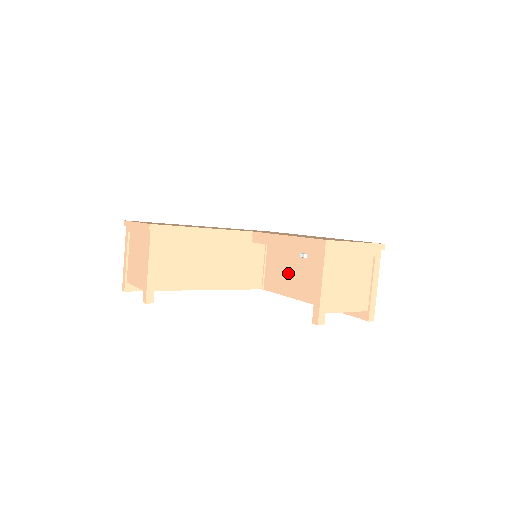
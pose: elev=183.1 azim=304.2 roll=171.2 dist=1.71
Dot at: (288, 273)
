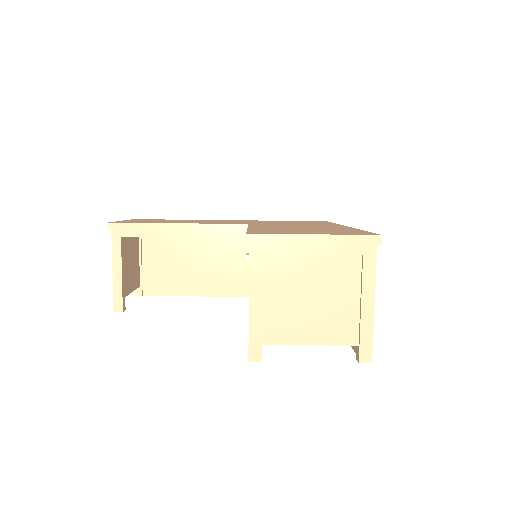
Dot at: occluded
